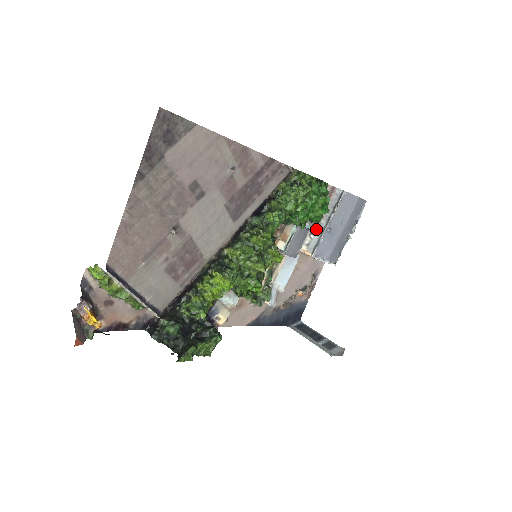
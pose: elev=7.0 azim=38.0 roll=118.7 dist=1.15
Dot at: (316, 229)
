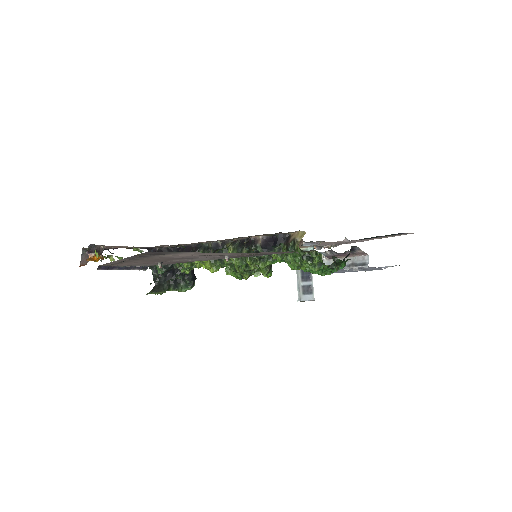
Dot at: (331, 258)
